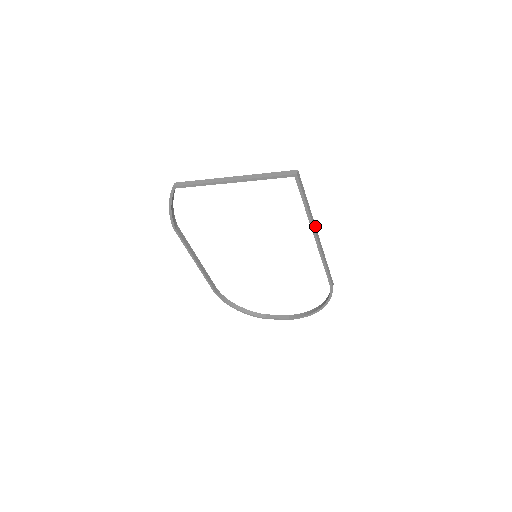
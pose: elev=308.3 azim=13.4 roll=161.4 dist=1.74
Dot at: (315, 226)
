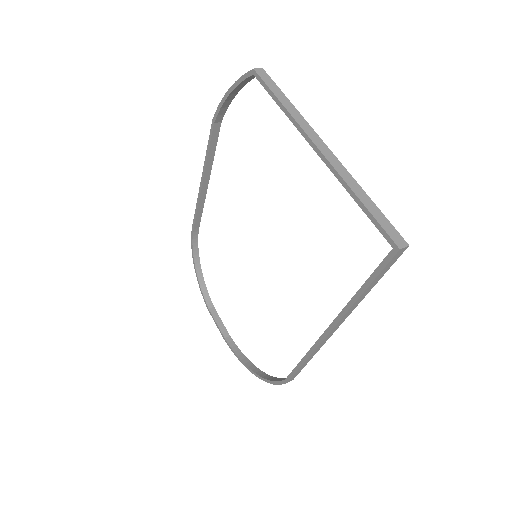
Dot at: (344, 320)
